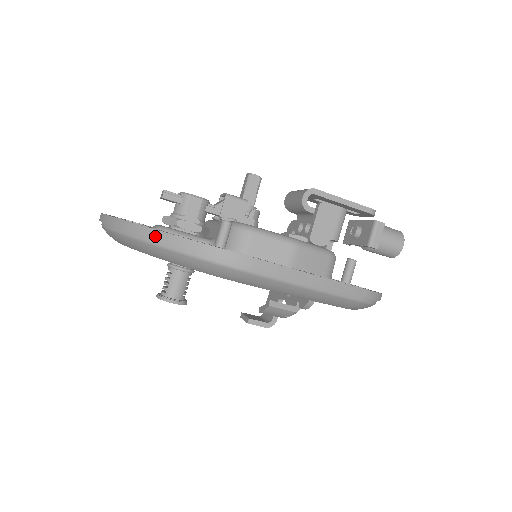
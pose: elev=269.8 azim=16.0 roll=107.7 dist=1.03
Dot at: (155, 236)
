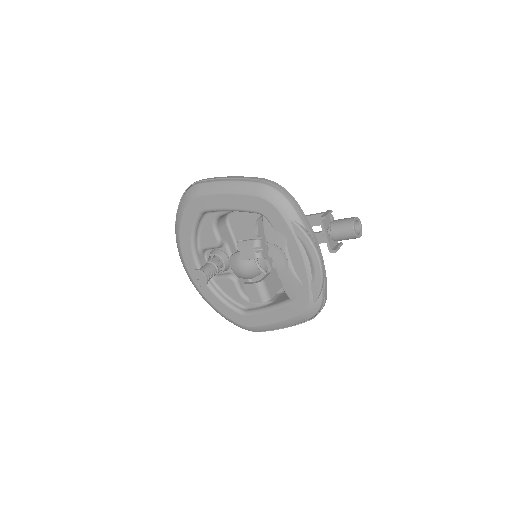
Dot at: occluded
